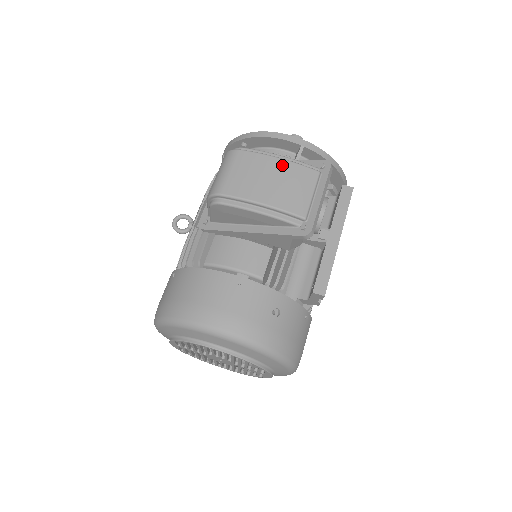
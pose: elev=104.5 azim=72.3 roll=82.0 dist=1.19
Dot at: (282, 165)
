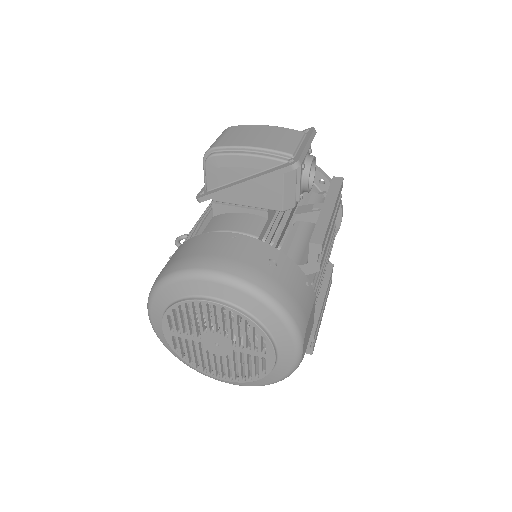
Dot at: (270, 128)
